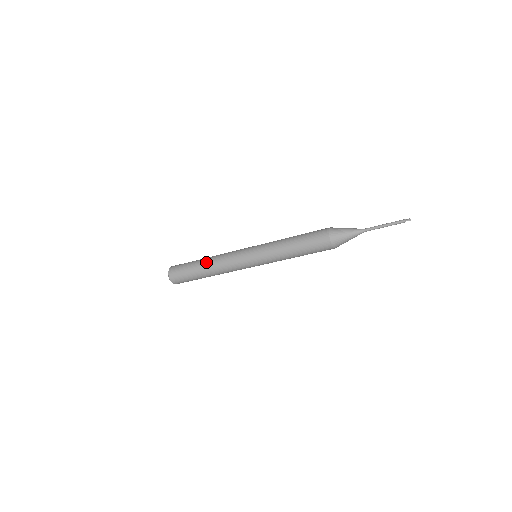
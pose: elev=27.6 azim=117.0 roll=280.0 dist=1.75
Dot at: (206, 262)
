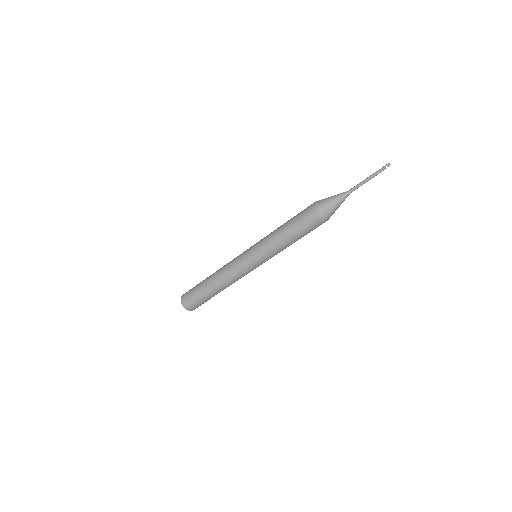
Dot at: occluded
